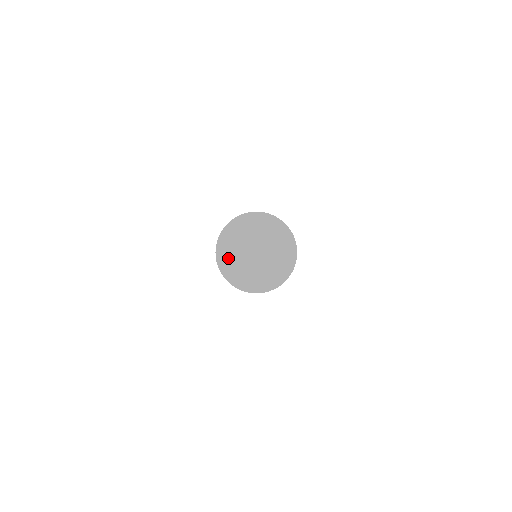
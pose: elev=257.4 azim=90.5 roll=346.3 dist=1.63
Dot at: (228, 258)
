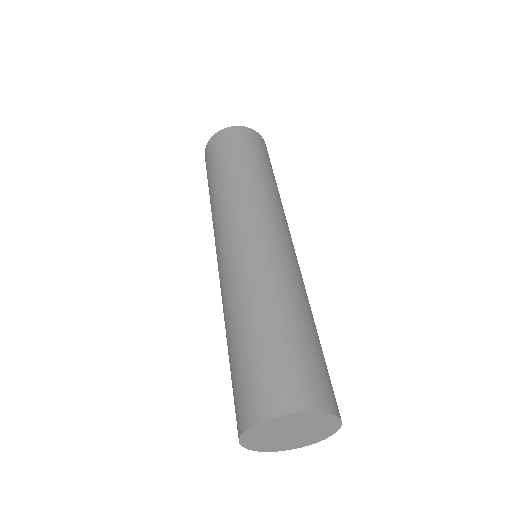
Dot at: (261, 445)
